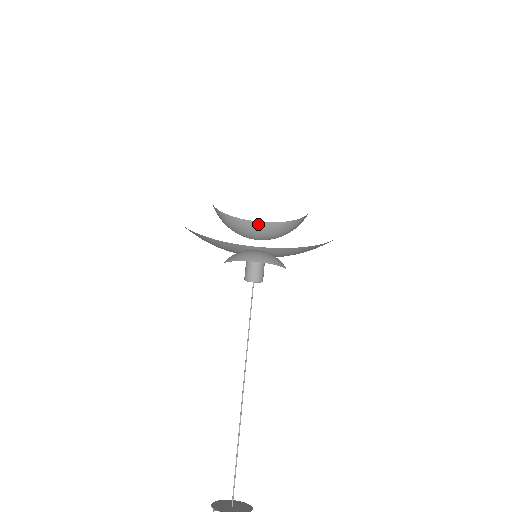
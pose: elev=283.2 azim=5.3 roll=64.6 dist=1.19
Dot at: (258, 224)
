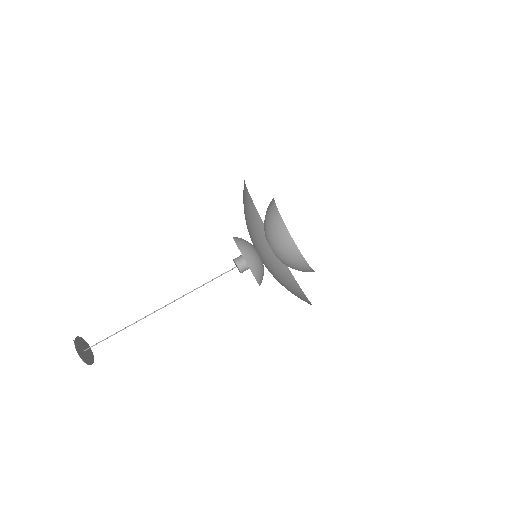
Dot at: (291, 241)
